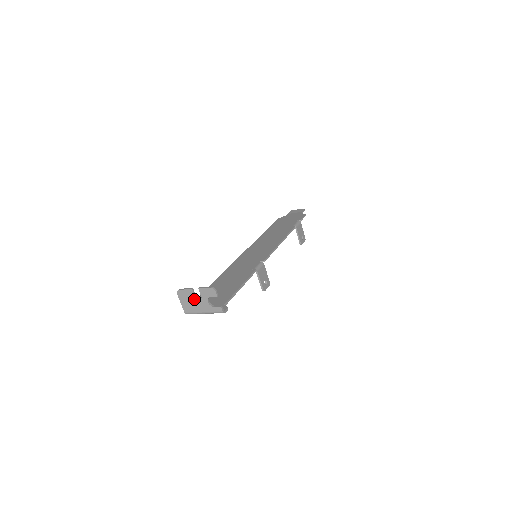
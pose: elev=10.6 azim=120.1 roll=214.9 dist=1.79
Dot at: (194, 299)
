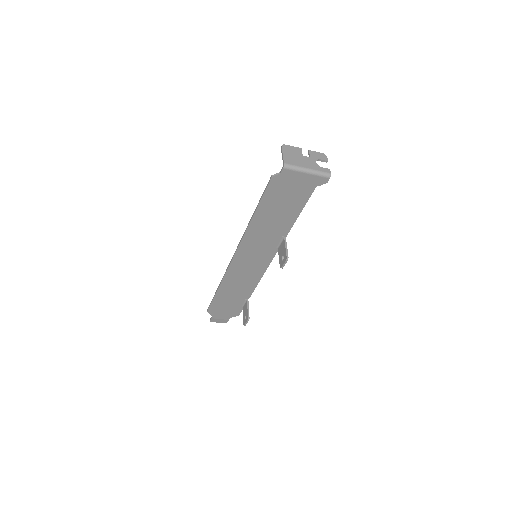
Dot at: (301, 156)
